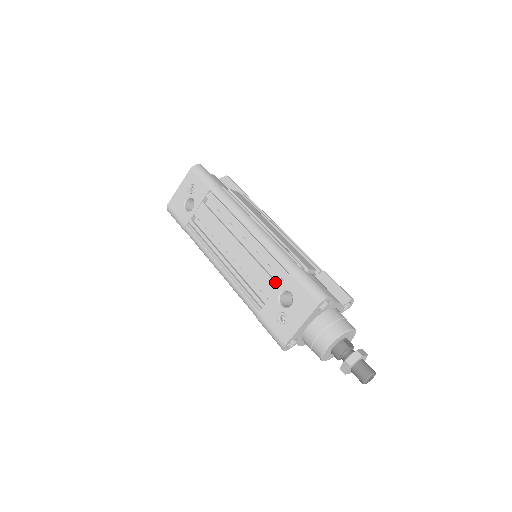
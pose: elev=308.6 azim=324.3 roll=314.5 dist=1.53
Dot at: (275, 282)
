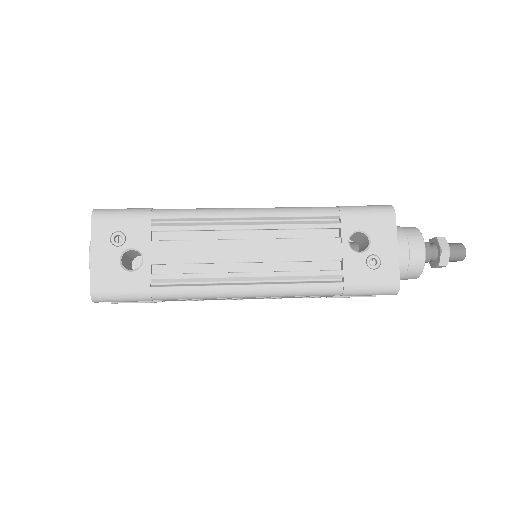
Dot at: (333, 238)
